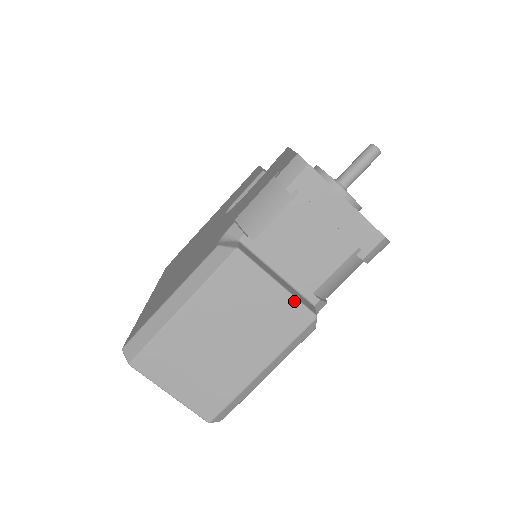
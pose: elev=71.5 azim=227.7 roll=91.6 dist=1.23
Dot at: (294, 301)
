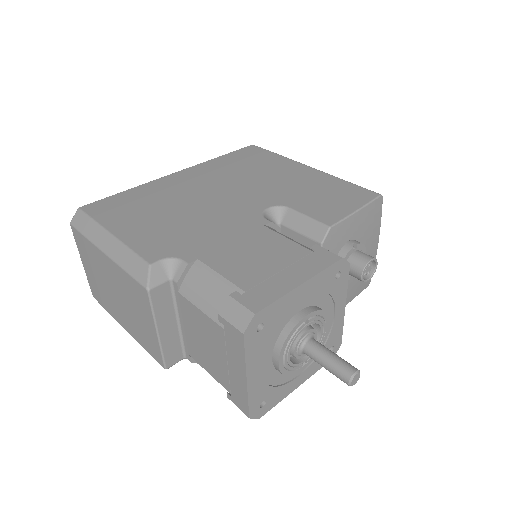
Dot at: (159, 349)
